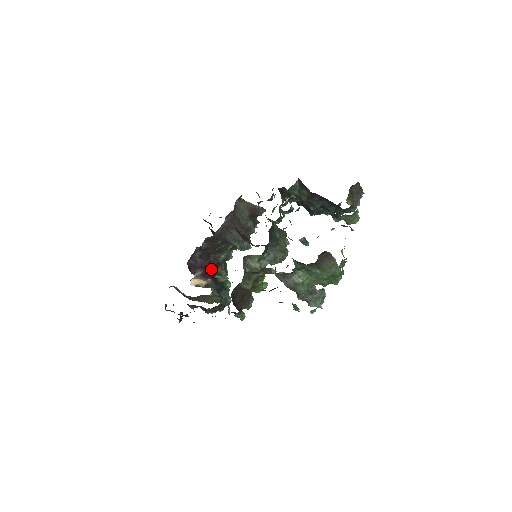
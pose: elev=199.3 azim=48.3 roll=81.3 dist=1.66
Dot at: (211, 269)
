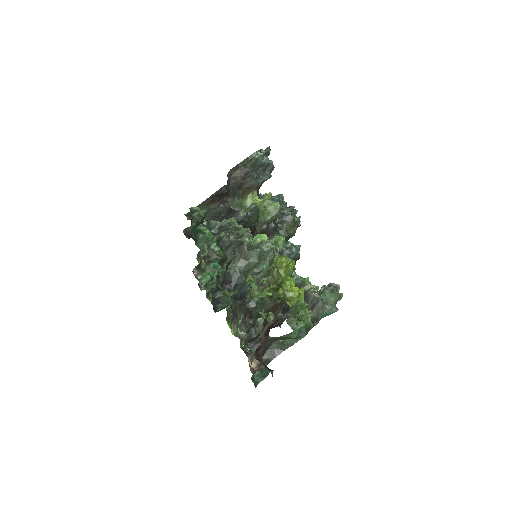
Dot at: occluded
